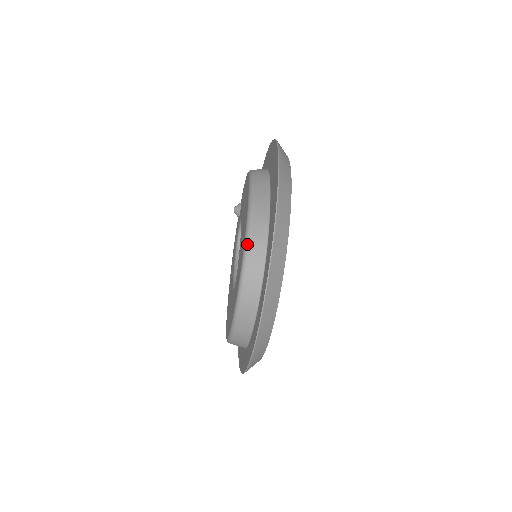
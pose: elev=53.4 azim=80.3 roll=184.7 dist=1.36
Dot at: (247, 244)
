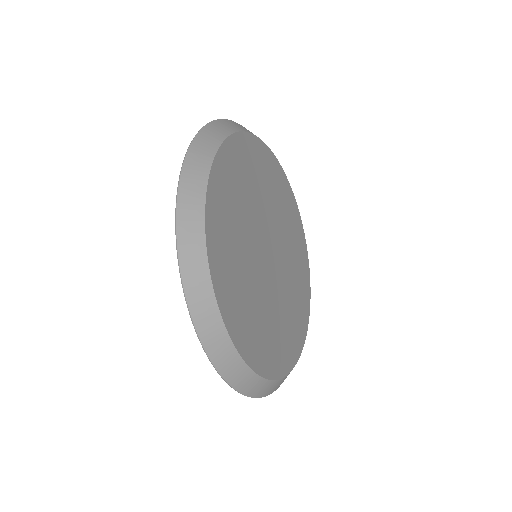
Dot at: occluded
